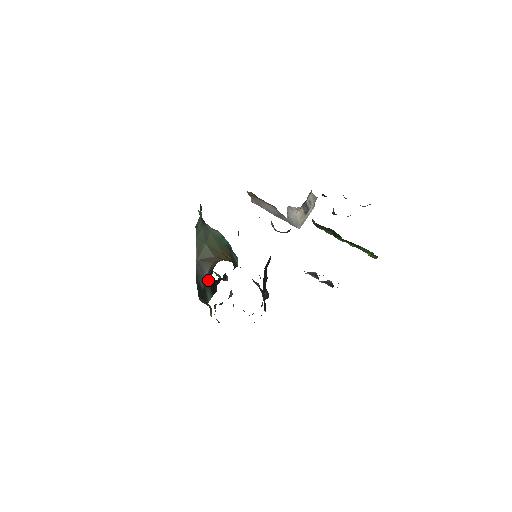
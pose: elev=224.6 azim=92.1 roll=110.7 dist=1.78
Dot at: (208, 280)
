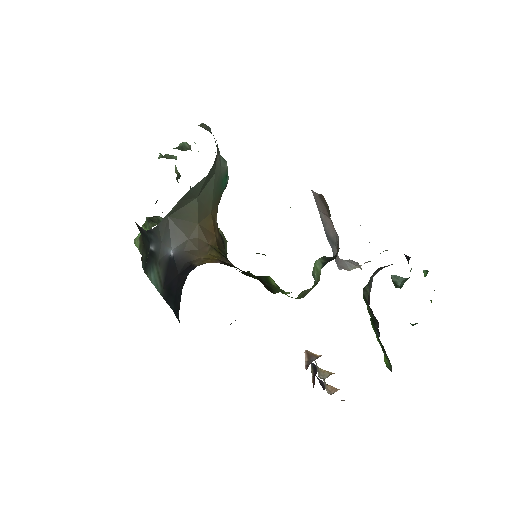
Dot at: (168, 263)
